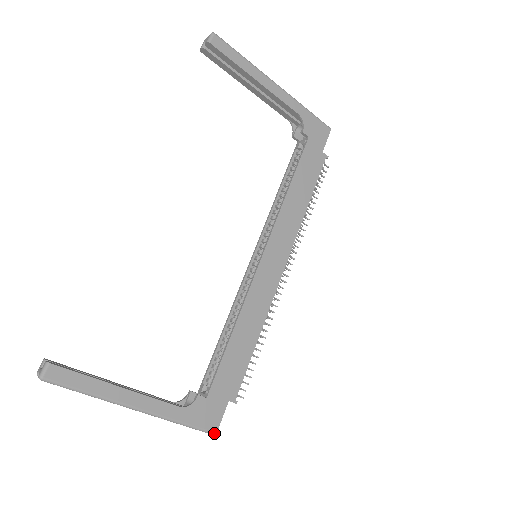
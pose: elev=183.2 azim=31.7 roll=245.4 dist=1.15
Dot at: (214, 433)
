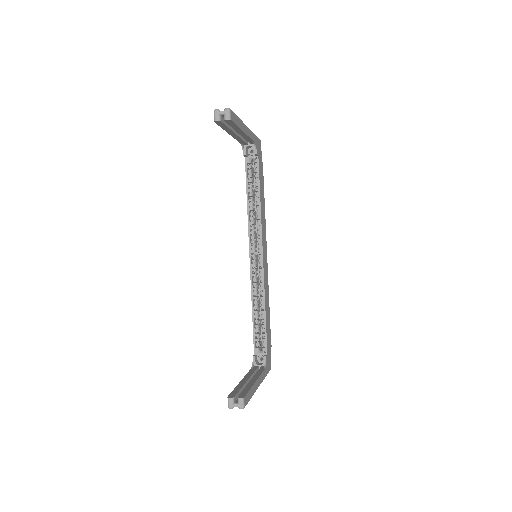
Dot at: occluded
